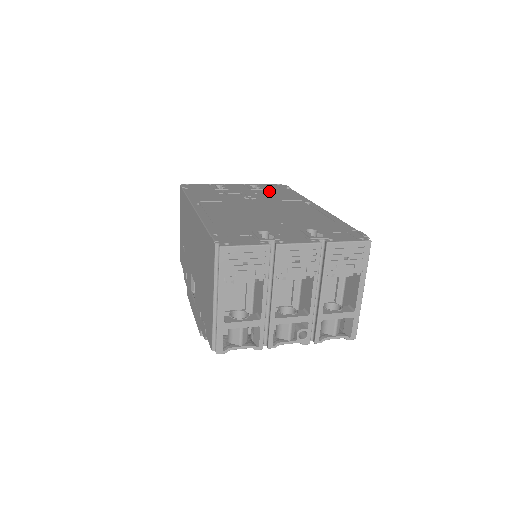
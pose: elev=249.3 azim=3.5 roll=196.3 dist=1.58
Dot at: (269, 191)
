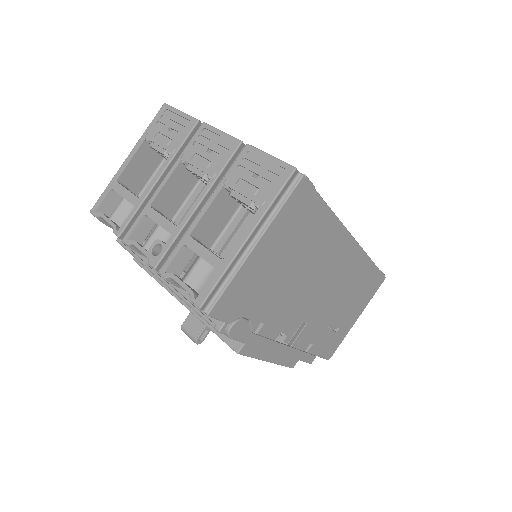
Dot at: occluded
